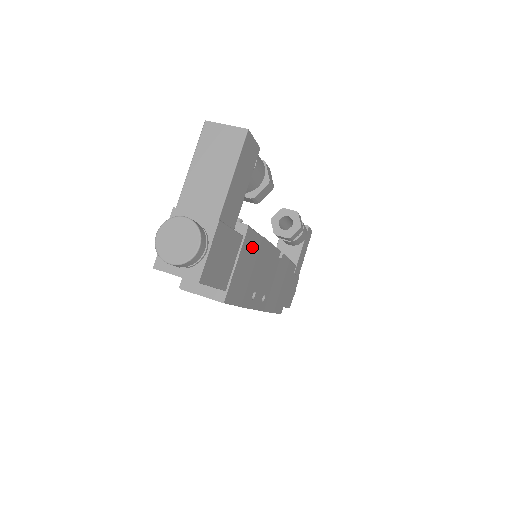
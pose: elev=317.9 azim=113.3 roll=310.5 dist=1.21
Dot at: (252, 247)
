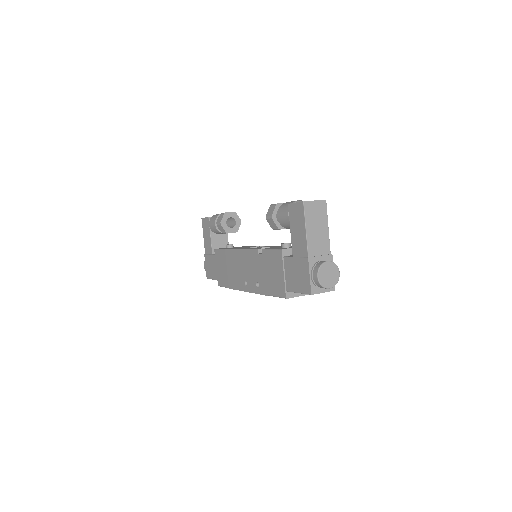
Dot at: occluded
